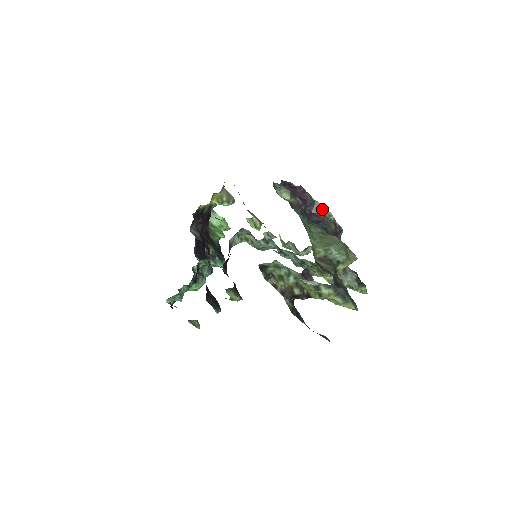
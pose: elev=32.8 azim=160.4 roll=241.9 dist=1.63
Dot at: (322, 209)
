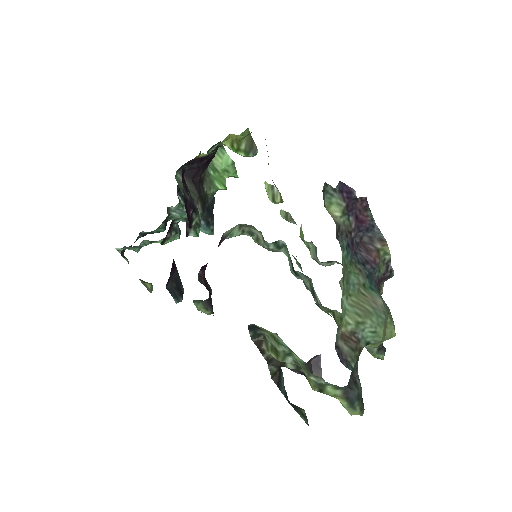
Dot at: (380, 241)
